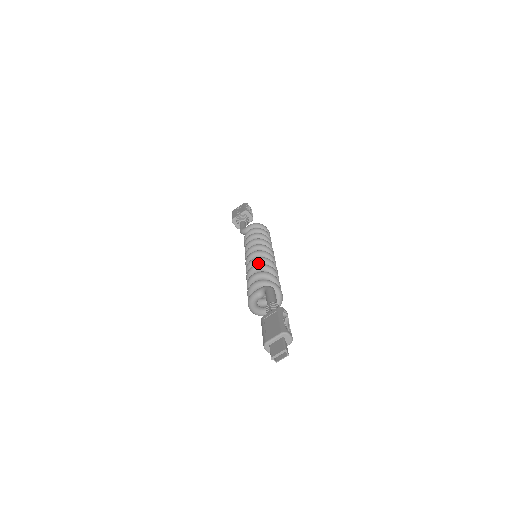
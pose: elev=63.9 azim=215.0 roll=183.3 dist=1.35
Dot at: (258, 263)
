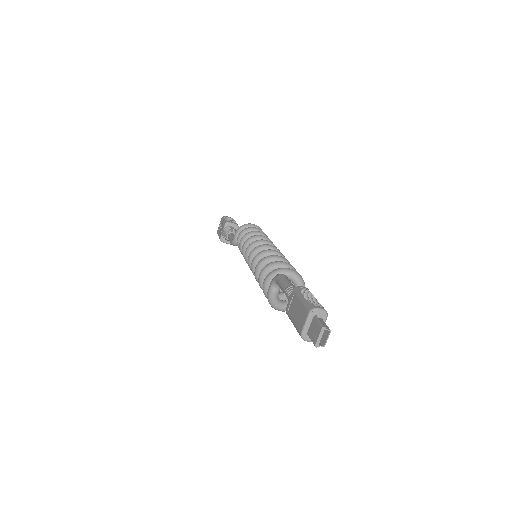
Dot at: occluded
